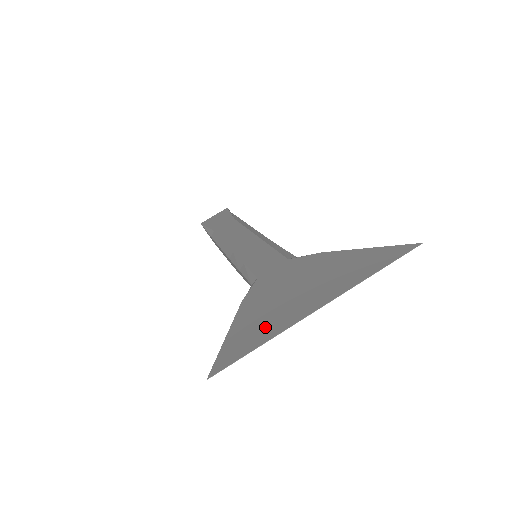
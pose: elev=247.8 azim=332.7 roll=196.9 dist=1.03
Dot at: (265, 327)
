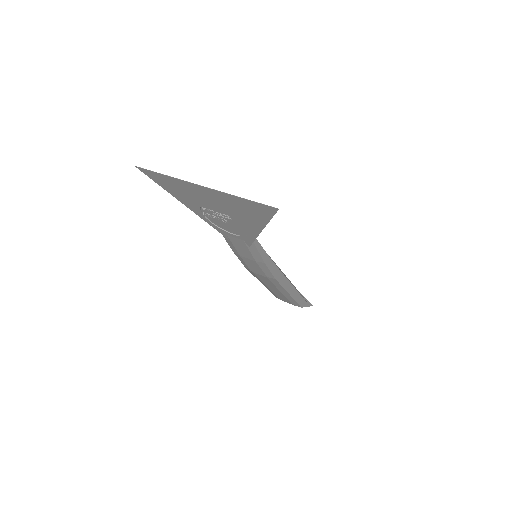
Dot at: (180, 185)
